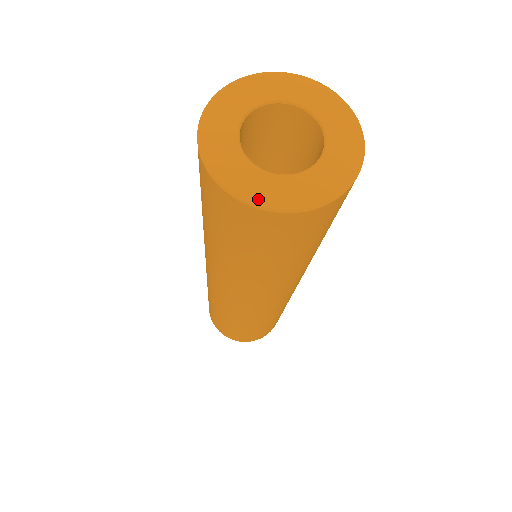
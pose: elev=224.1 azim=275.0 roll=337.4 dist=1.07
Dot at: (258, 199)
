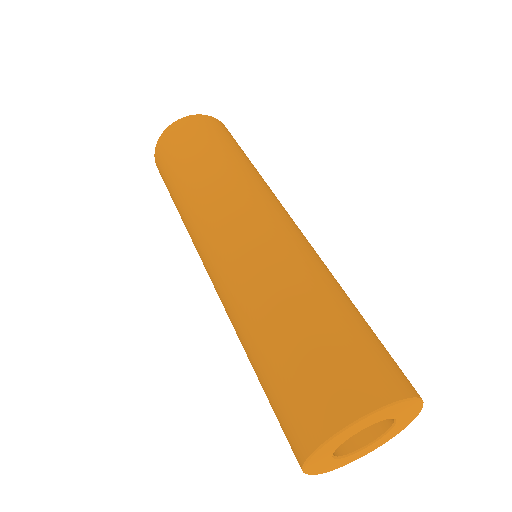
Dot at: (330, 470)
